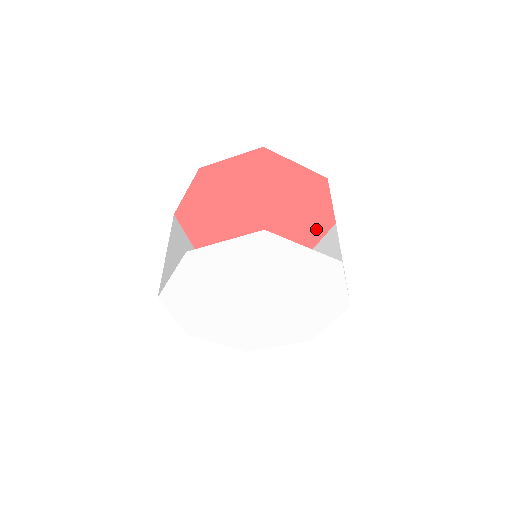
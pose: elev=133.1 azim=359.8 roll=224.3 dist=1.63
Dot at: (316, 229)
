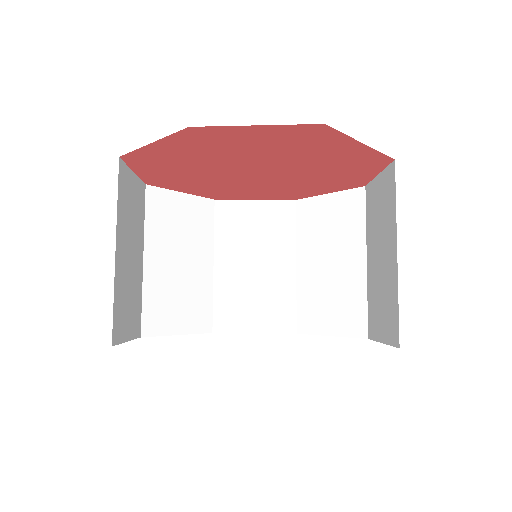
Dot at: (334, 186)
